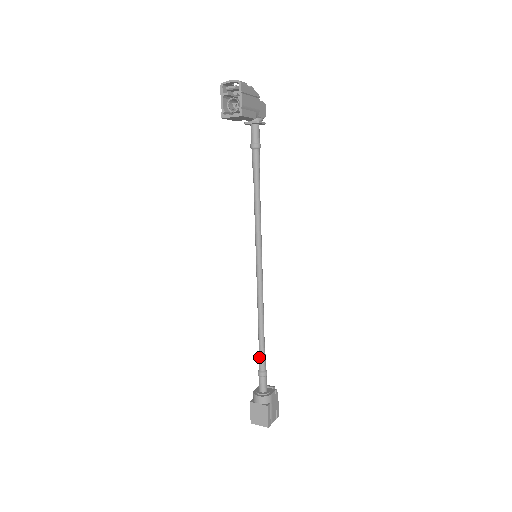
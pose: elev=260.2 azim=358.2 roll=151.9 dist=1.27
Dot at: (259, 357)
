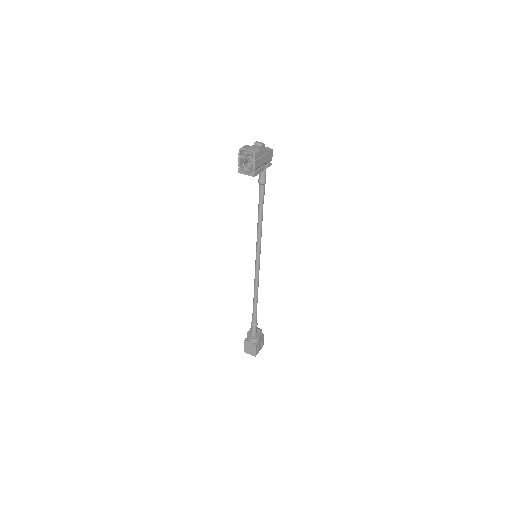
Dot at: (253, 315)
